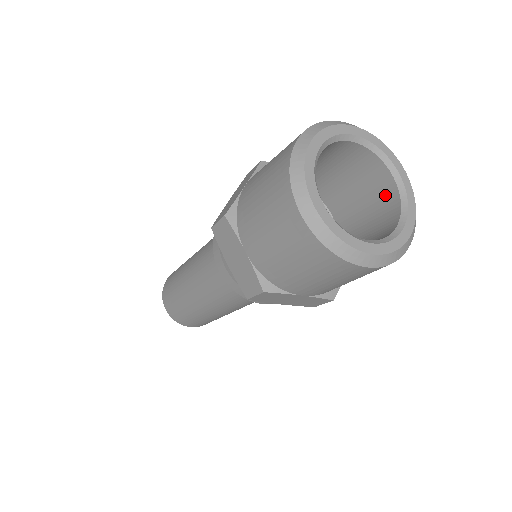
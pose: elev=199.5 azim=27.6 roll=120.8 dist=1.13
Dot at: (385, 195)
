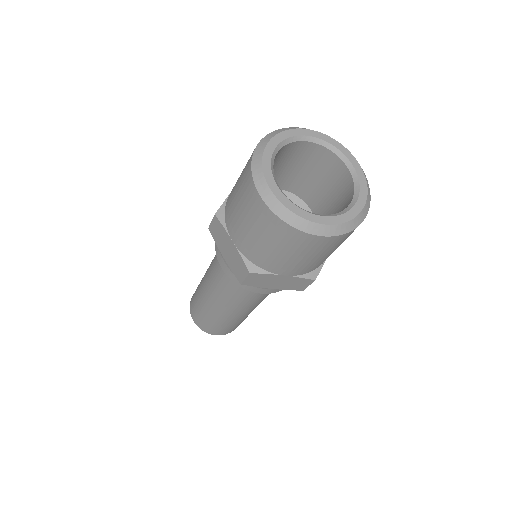
Dot at: occluded
